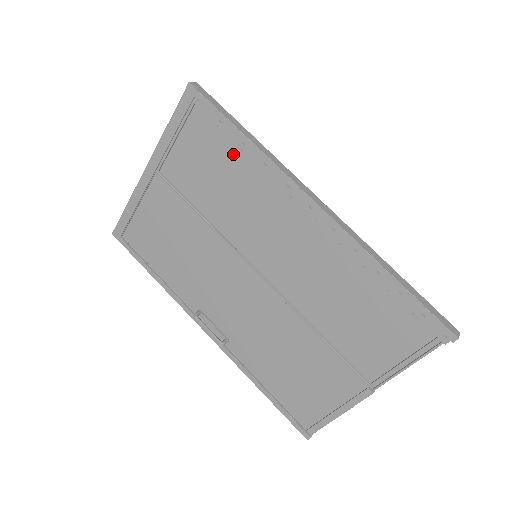
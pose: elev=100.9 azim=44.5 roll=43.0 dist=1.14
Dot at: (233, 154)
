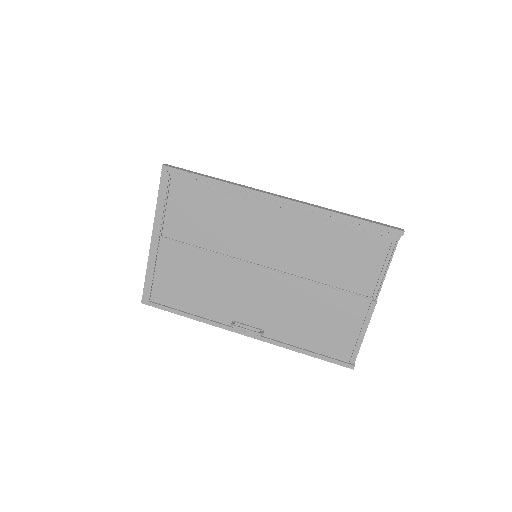
Dot at: (211, 197)
